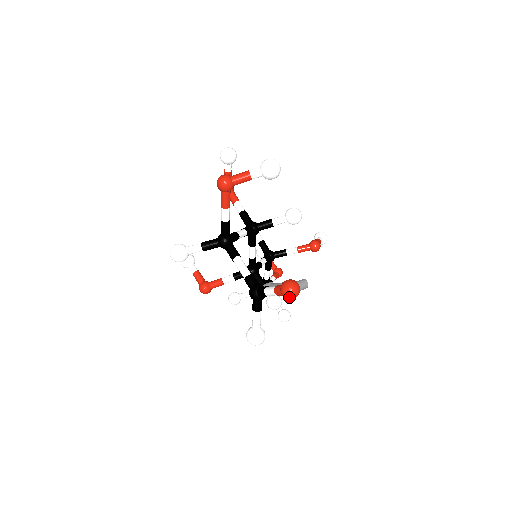
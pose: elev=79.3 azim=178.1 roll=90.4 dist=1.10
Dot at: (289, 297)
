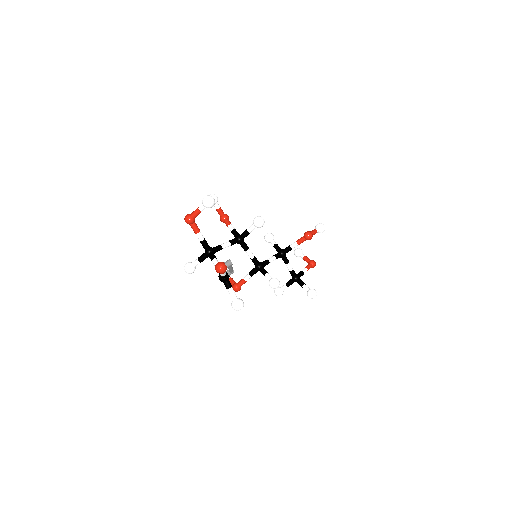
Dot at: (219, 272)
